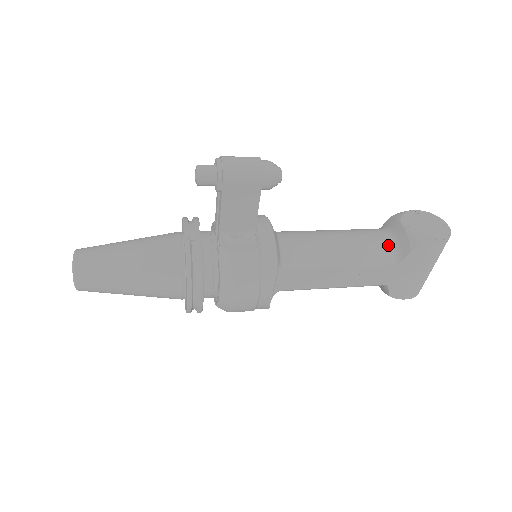
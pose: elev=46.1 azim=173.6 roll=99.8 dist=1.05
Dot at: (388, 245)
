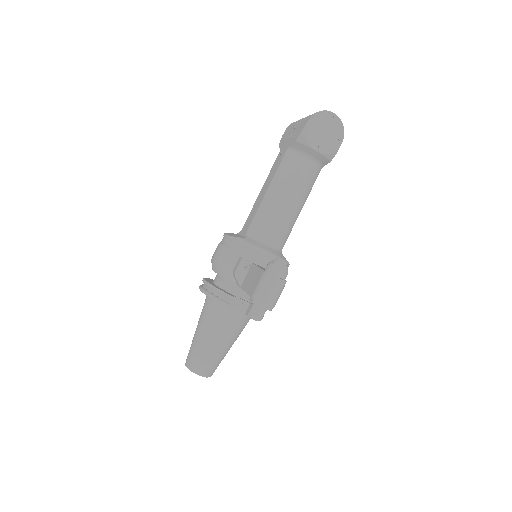
Dot at: (313, 168)
